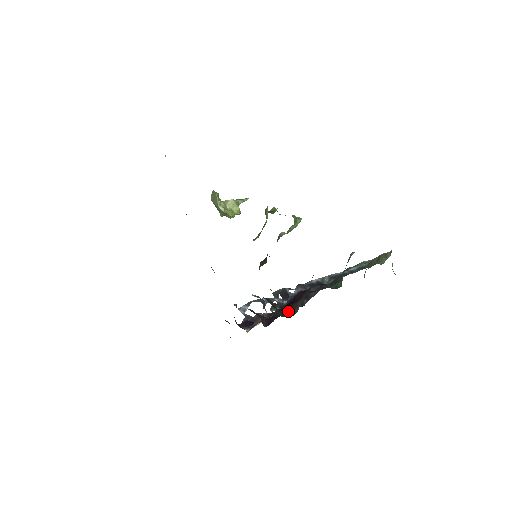
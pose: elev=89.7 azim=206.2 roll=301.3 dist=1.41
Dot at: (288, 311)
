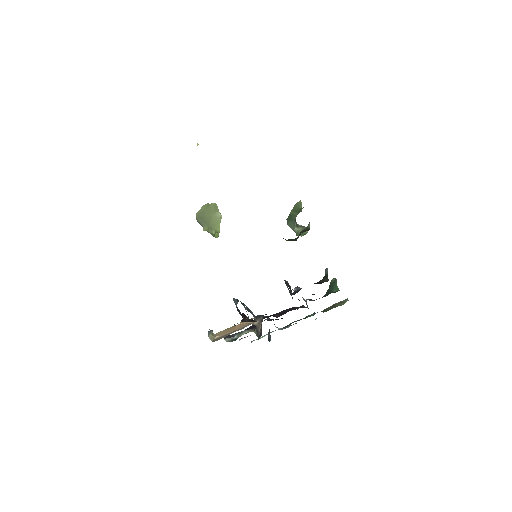
Dot at: occluded
